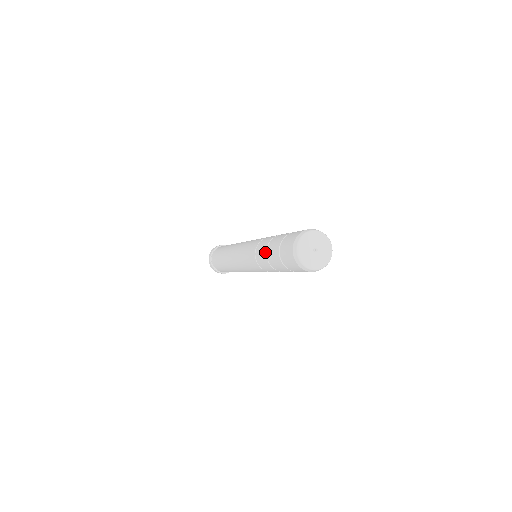
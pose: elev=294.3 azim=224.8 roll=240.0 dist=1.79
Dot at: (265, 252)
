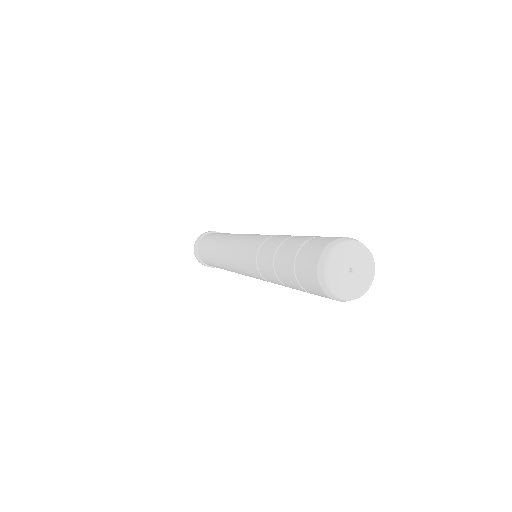
Dot at: (272, 256)
